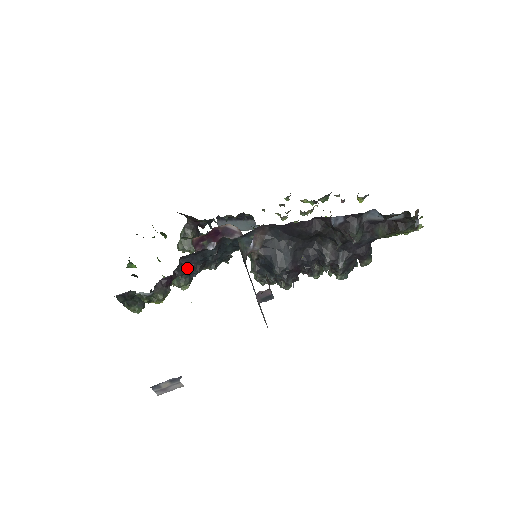
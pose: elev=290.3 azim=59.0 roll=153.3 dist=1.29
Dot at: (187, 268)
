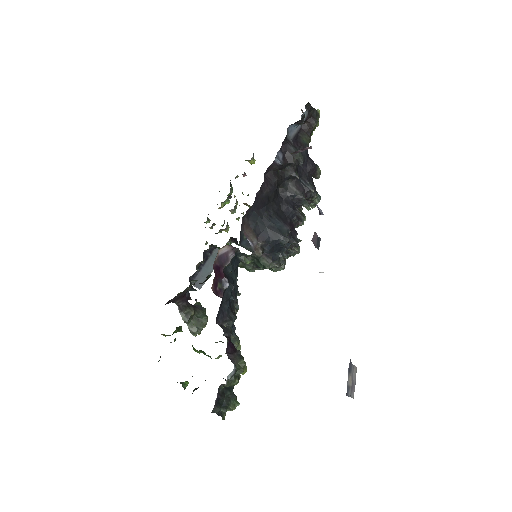
Dot at: (227, 325)
